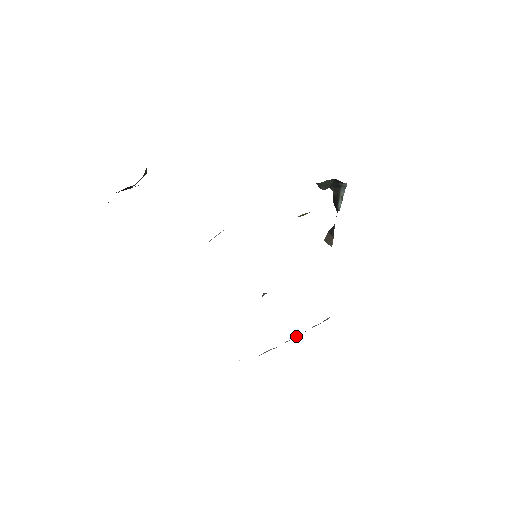
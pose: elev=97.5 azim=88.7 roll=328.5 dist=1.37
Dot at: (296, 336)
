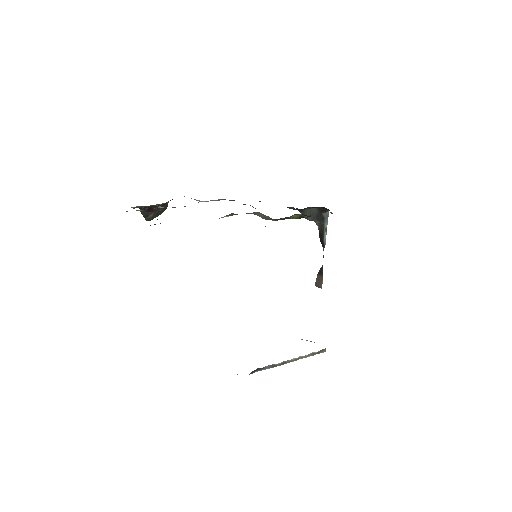
Dot at: (294, 359)
